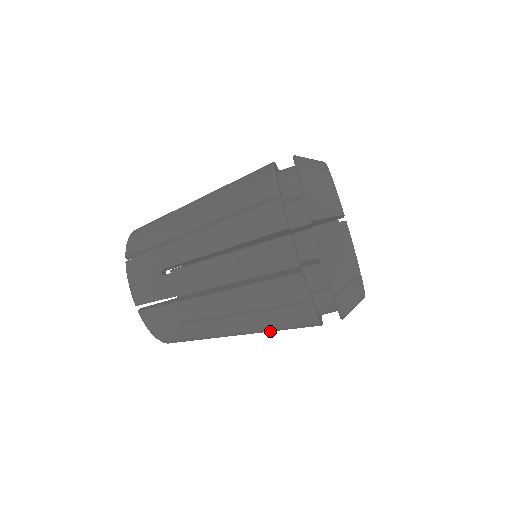
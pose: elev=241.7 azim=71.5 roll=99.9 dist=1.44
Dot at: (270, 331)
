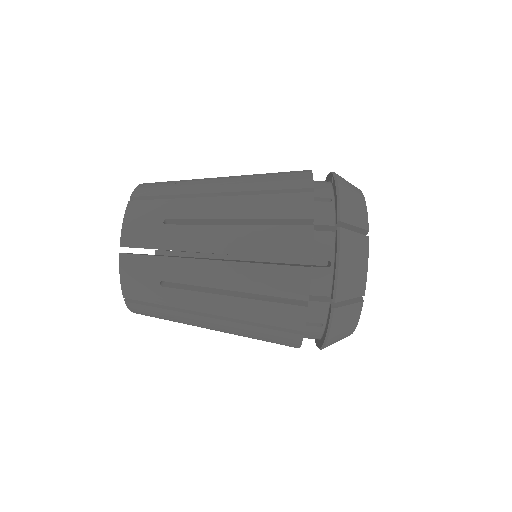
Dot at: (251, 213)
